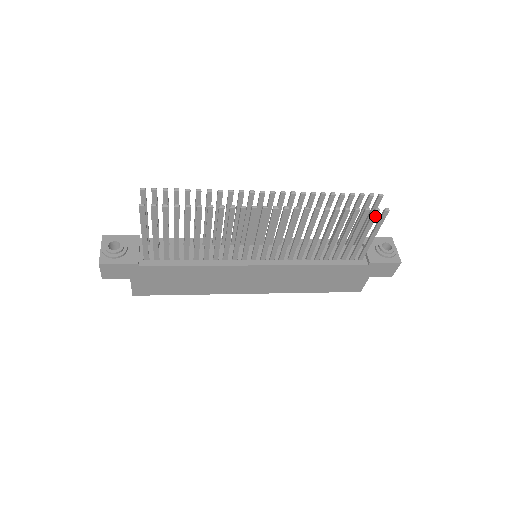
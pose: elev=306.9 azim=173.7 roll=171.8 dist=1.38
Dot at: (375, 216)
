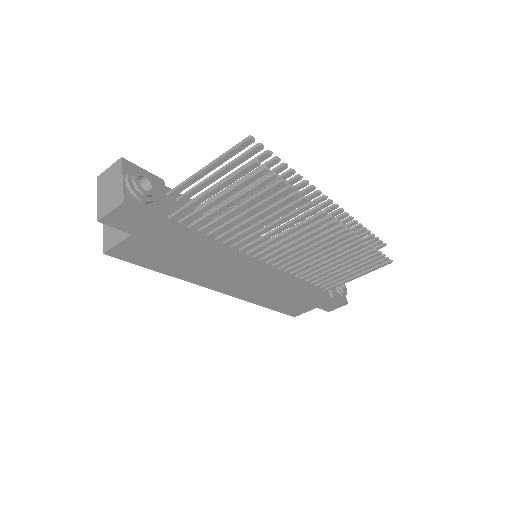
Dot at: (380, 263)
